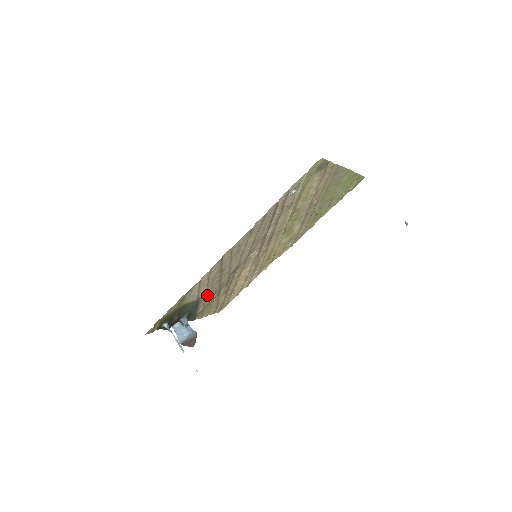
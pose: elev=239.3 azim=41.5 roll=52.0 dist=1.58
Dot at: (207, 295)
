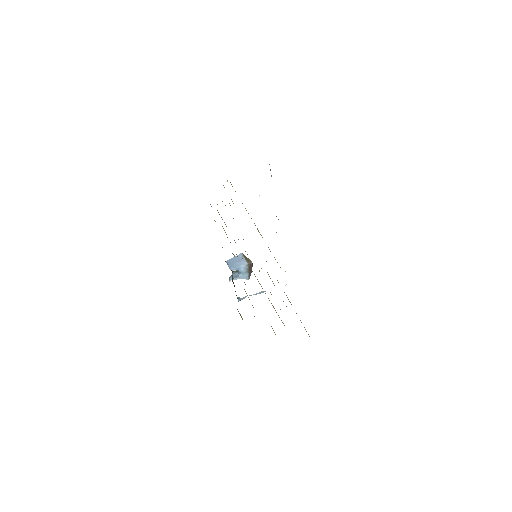
Dot at: occluded
